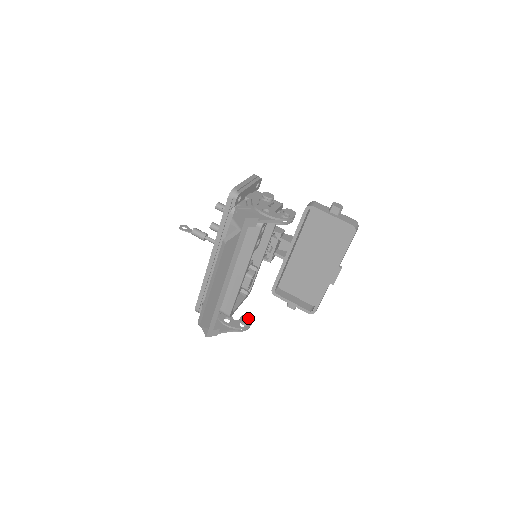
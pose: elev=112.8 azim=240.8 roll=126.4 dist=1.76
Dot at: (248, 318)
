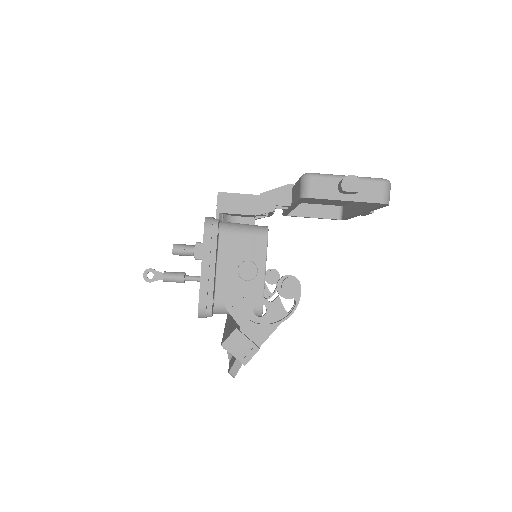
Dot at: (273, 276)
